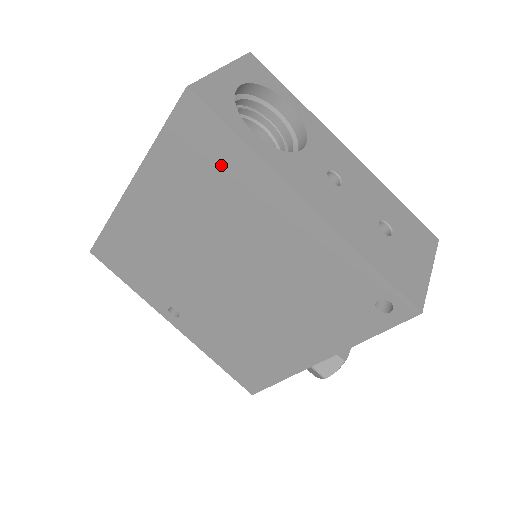
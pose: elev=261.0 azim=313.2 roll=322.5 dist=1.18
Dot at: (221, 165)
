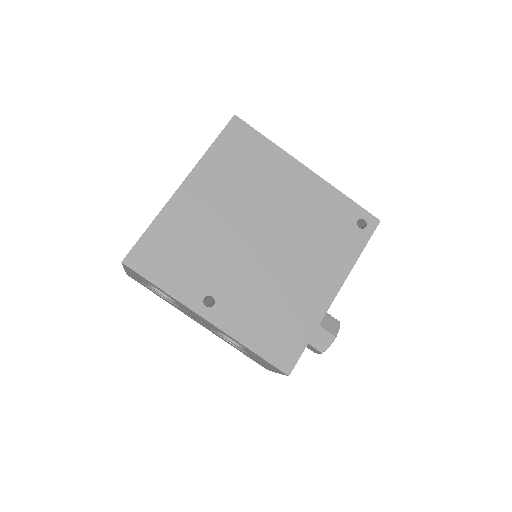
Dot at: (255, 155)
